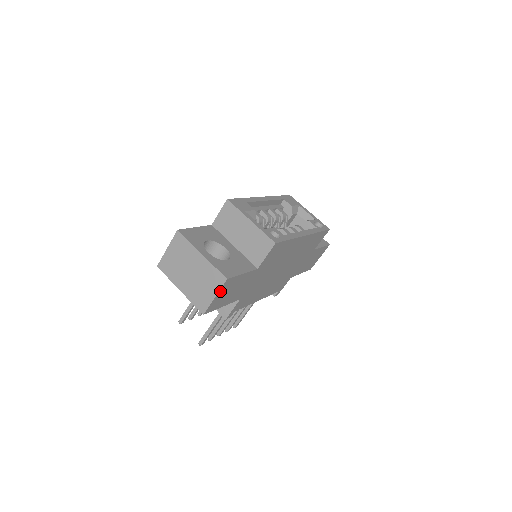
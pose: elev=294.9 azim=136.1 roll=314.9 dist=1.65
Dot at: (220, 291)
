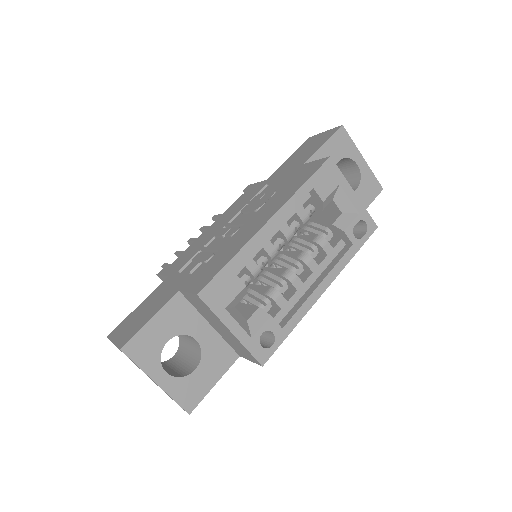
Dot at: occluded
